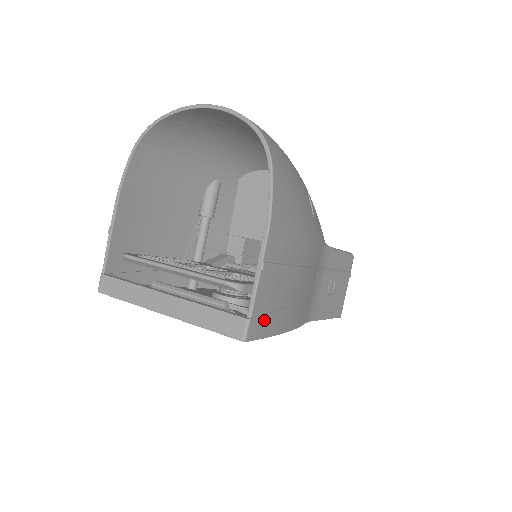
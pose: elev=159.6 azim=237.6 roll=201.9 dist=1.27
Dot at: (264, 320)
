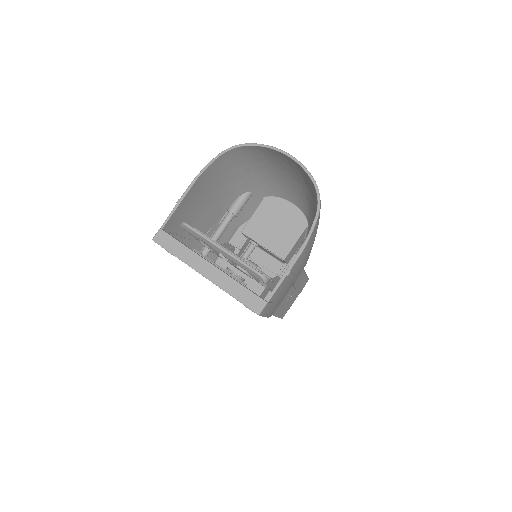
Dot at: (270, 306)
